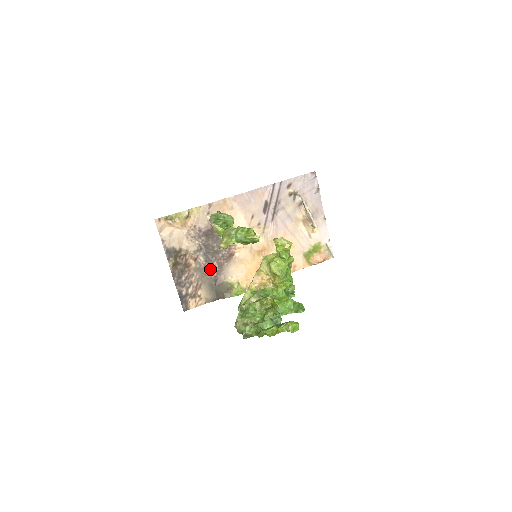
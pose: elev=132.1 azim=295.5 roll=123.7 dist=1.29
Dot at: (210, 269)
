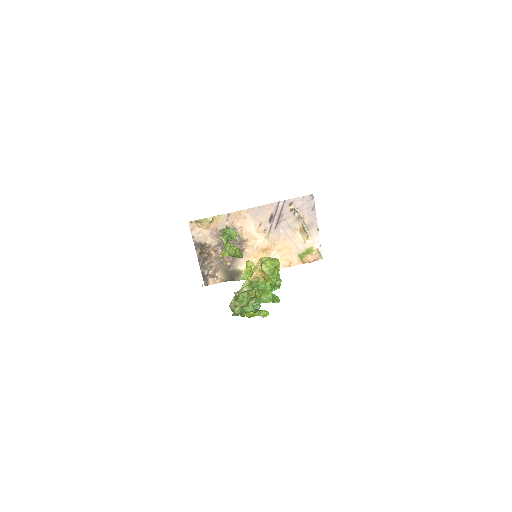
Dot at: (226, 259)
